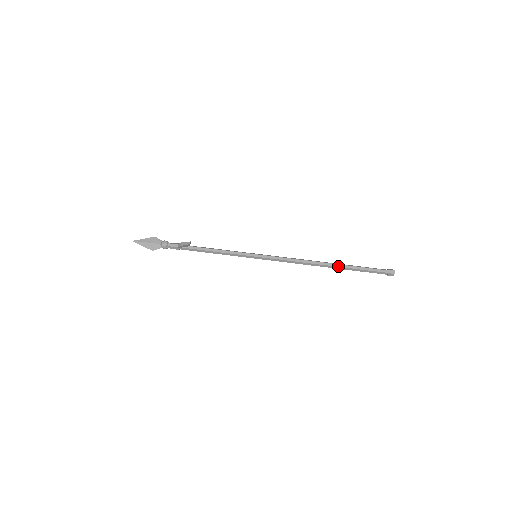
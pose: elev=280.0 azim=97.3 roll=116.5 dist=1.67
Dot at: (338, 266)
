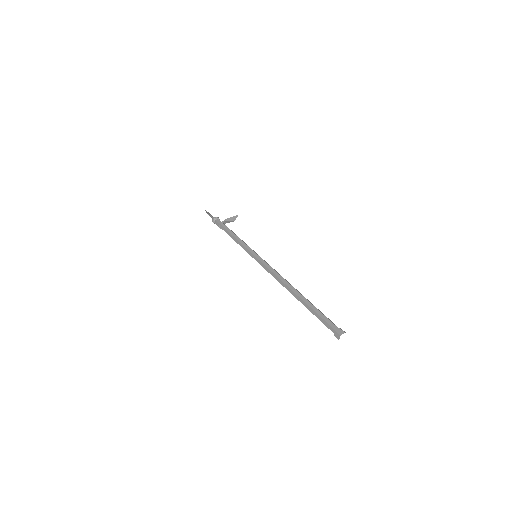
Dot at: occluded
